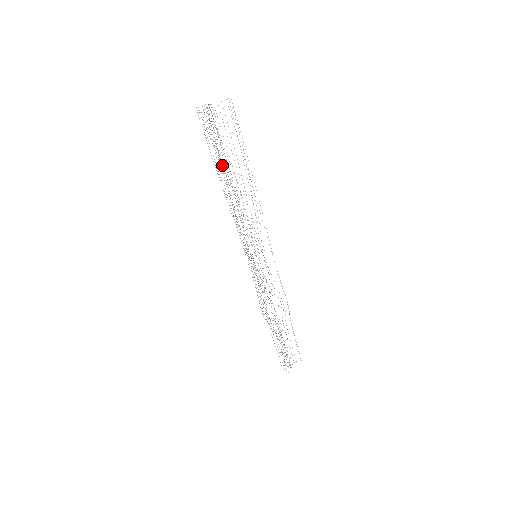
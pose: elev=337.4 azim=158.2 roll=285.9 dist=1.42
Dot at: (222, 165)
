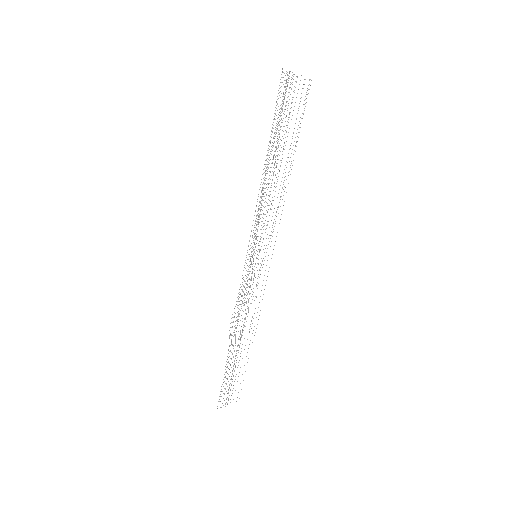
Dot at: occluded
